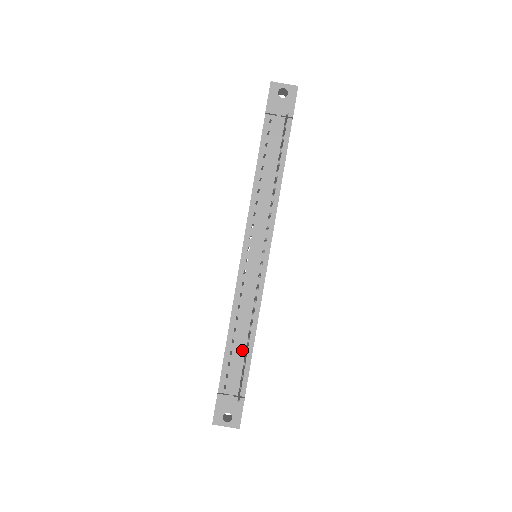
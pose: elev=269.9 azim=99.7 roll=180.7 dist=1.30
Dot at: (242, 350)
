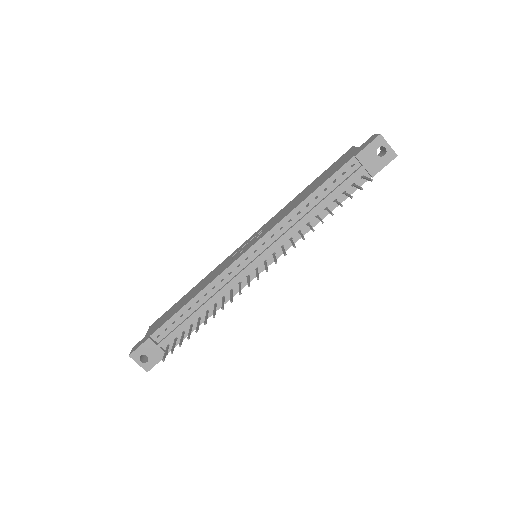
Dot at: (192, 320)
